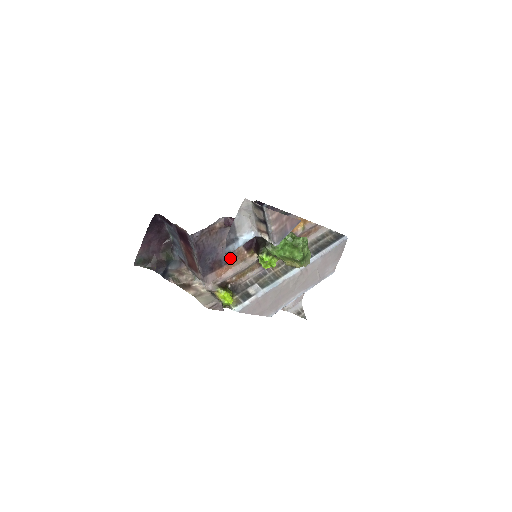
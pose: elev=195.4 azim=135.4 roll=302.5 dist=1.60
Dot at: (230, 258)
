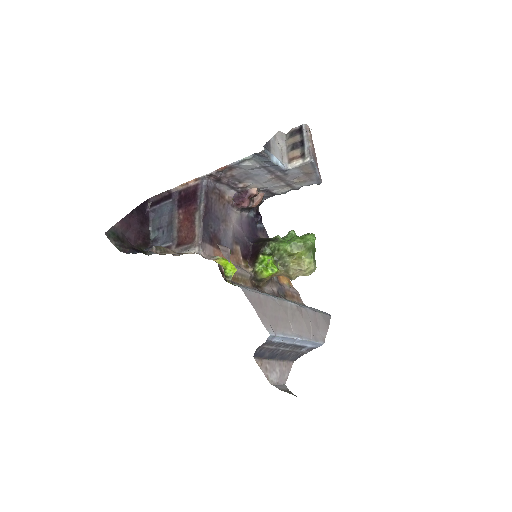
Dot at: occluded
